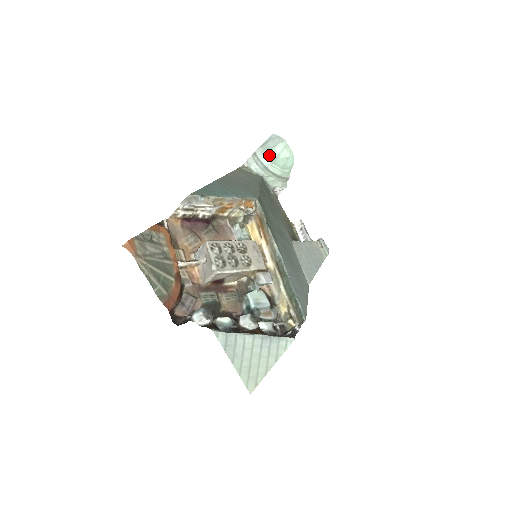
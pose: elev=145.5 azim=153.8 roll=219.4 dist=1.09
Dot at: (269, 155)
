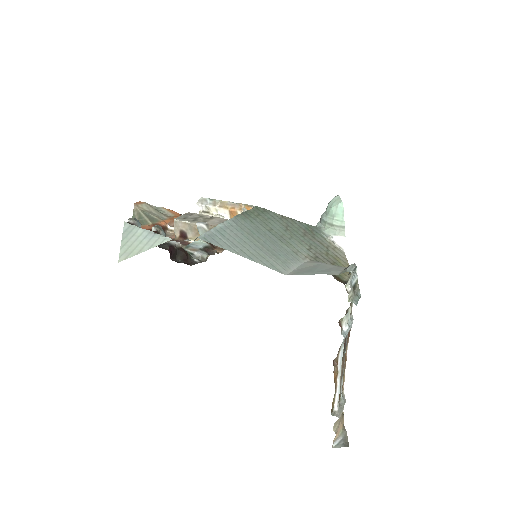
Dot at: (326, 210)
